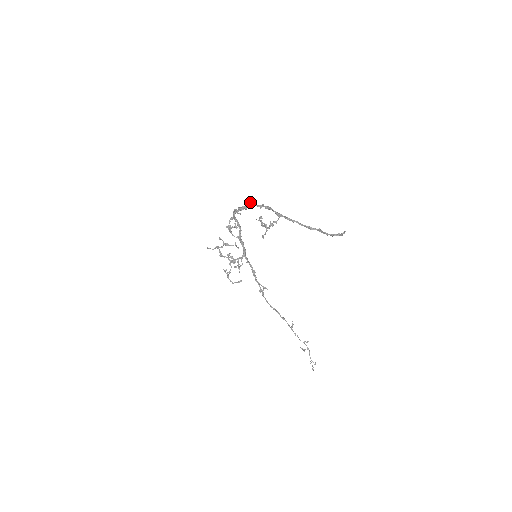
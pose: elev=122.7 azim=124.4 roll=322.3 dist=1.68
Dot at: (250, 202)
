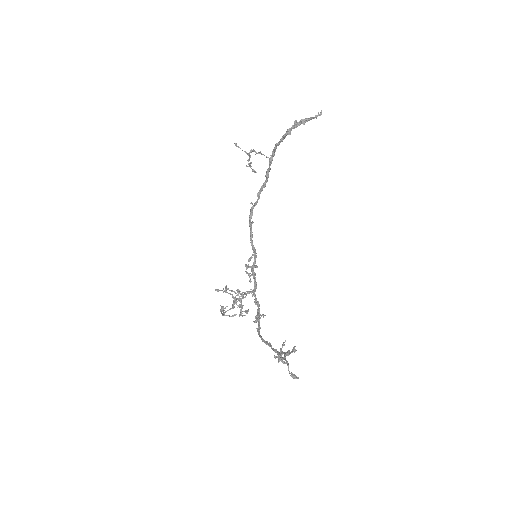
Dot at: (259, 192)
